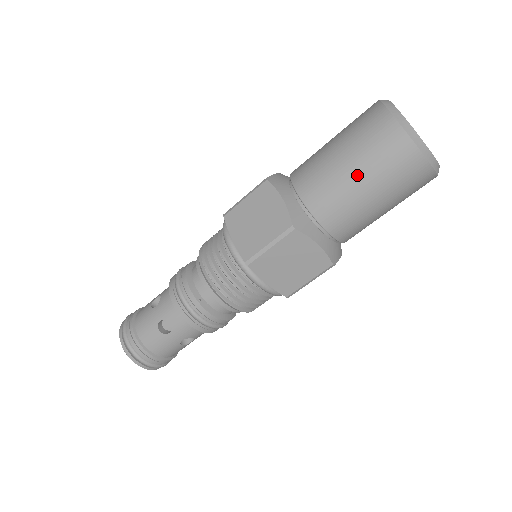
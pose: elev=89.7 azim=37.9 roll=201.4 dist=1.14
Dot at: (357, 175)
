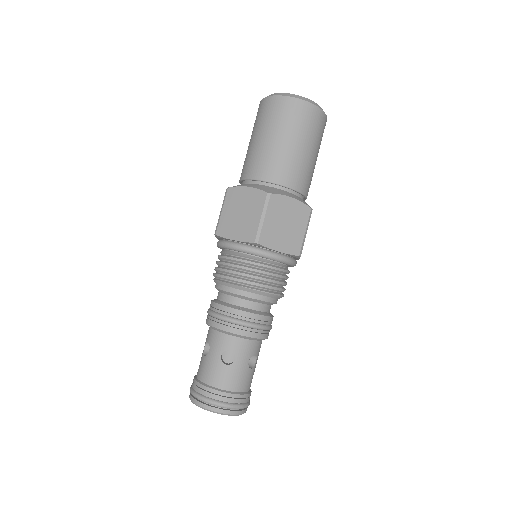
Dot at: (282, 139)
